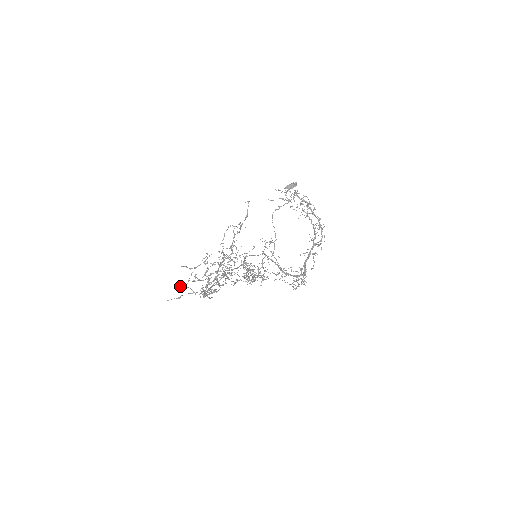
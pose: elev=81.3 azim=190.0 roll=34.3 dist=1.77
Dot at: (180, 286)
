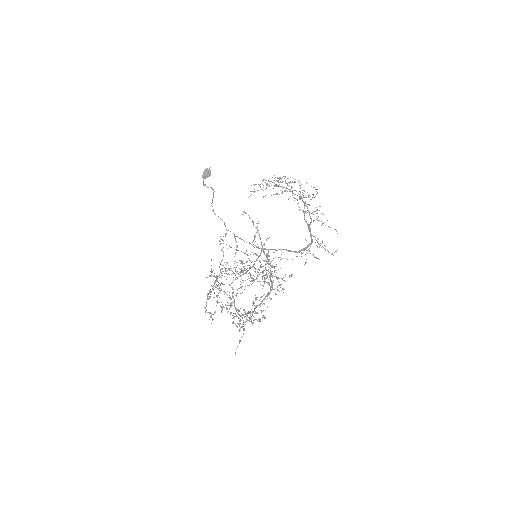
Dot at: occluded
